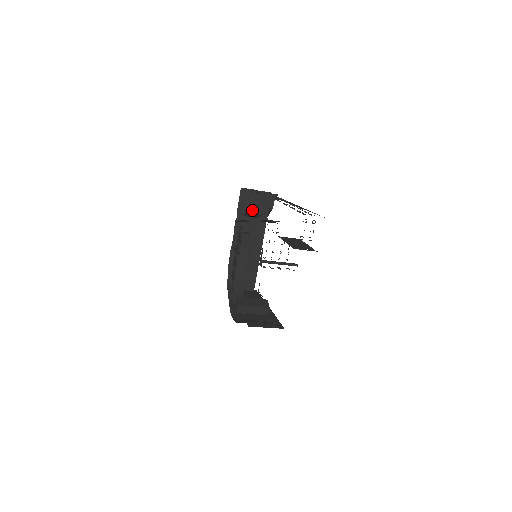
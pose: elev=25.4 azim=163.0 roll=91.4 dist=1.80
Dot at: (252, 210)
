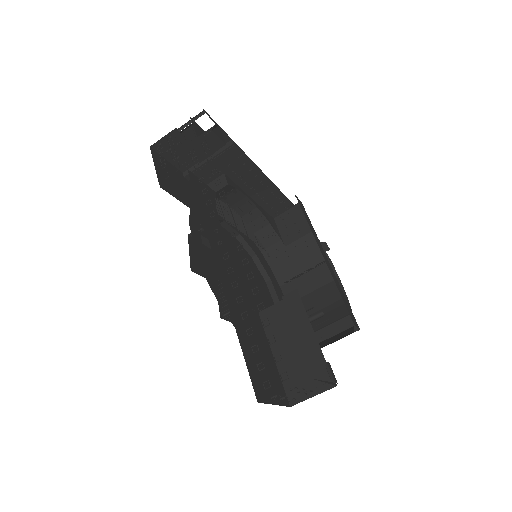
Dot at: occluded
